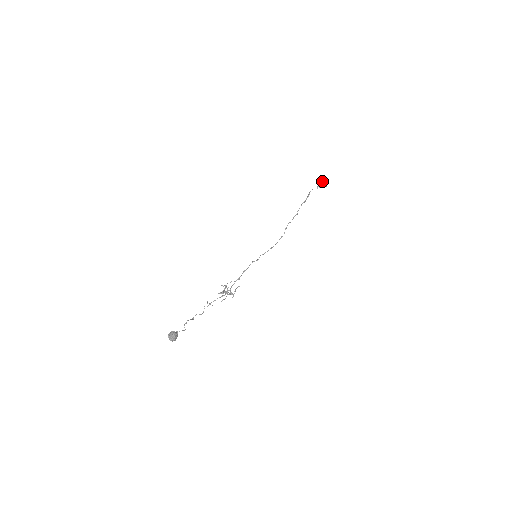
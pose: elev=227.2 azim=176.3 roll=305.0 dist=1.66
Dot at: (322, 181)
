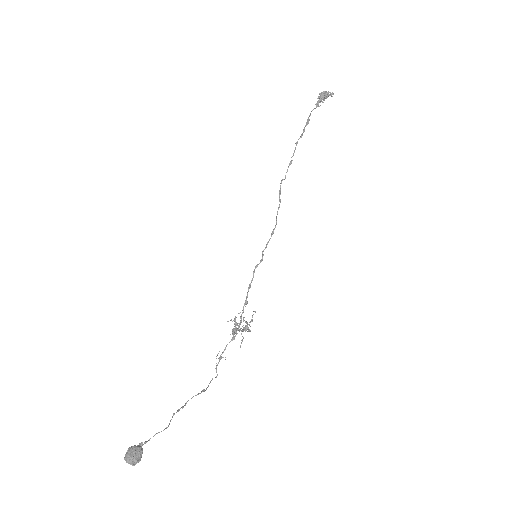
Dot at: occluded
